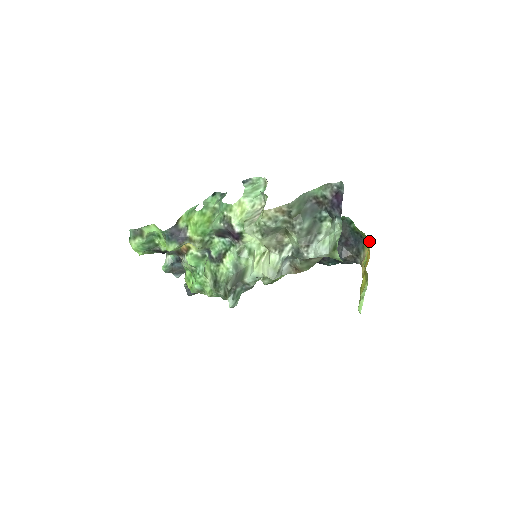
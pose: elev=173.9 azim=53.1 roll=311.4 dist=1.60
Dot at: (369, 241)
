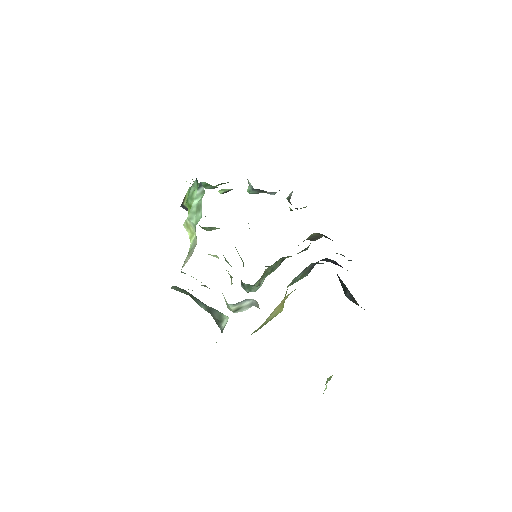
Dot at: occluded
